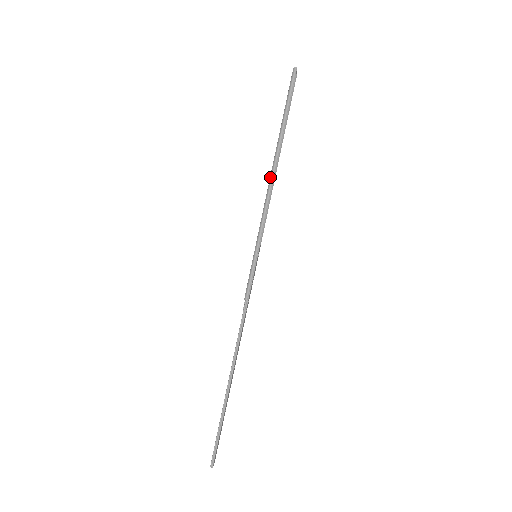
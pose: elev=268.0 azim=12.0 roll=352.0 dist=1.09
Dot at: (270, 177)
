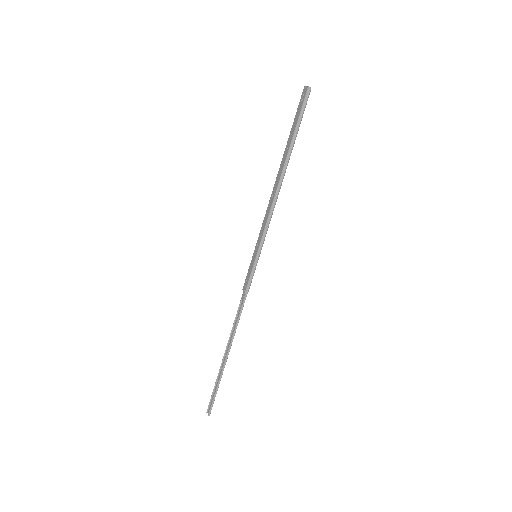
Dot at: (277, 190)
